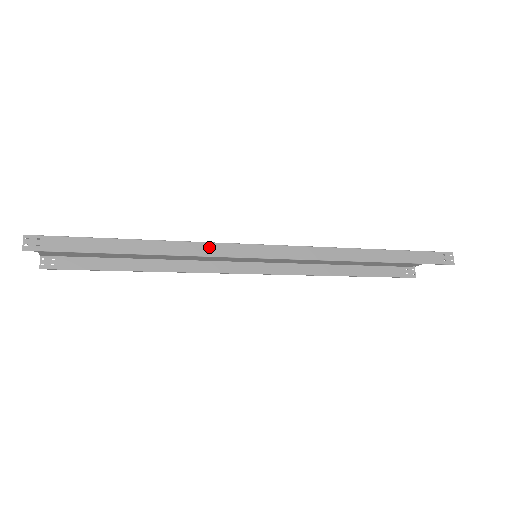
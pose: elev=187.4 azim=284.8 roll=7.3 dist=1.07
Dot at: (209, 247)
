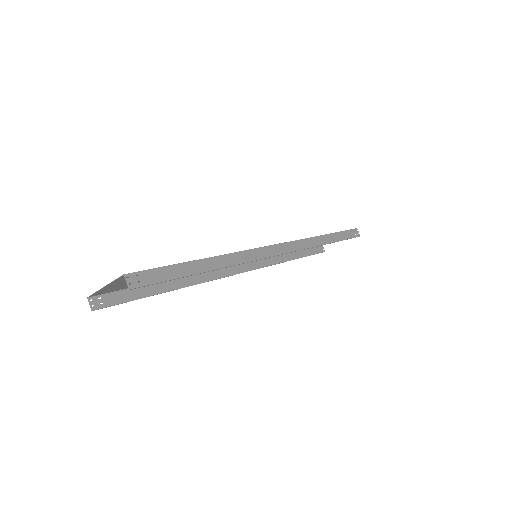
Dot at: (247, 254)
